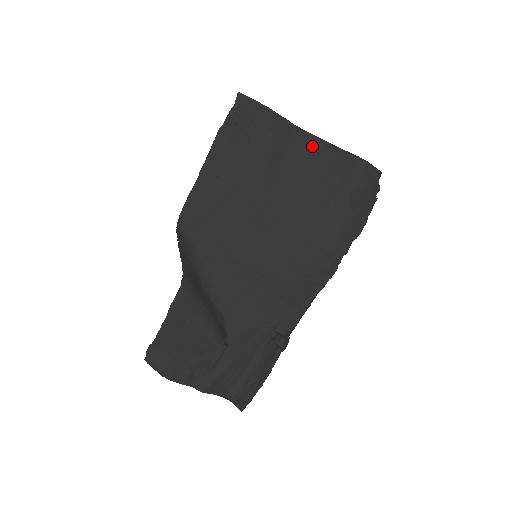
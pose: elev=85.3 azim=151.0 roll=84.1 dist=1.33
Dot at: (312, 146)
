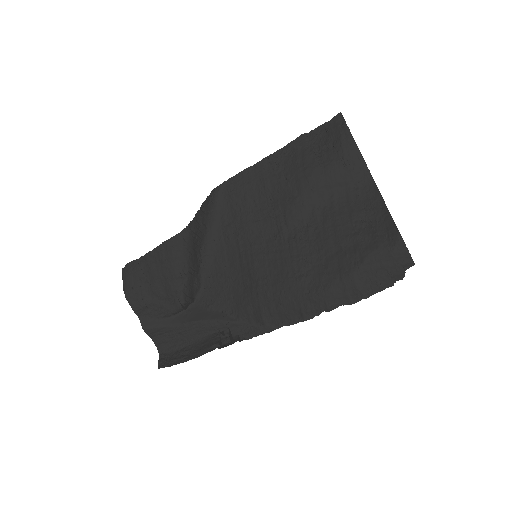
Dot at: (370, 198)
